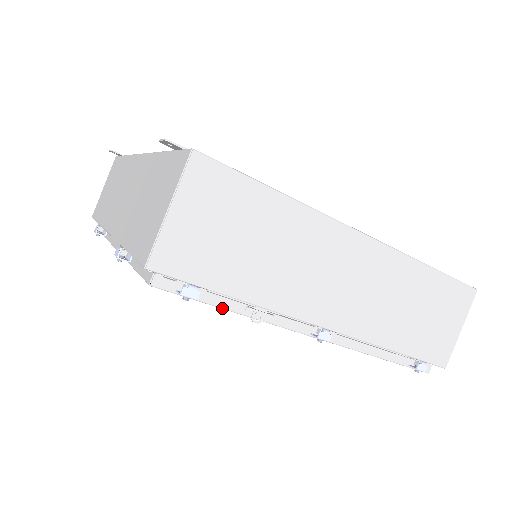
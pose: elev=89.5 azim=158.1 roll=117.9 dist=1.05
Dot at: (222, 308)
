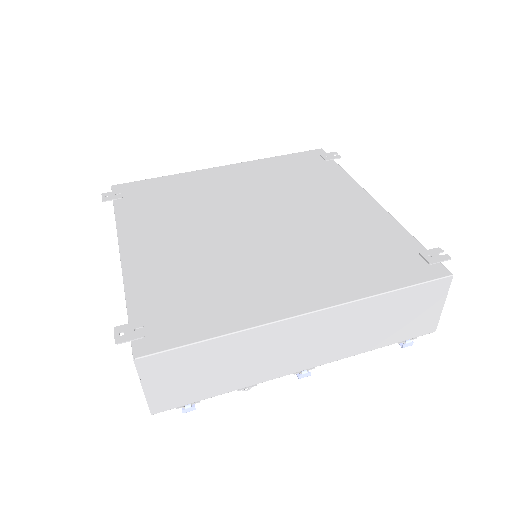
Dot at: occluded
